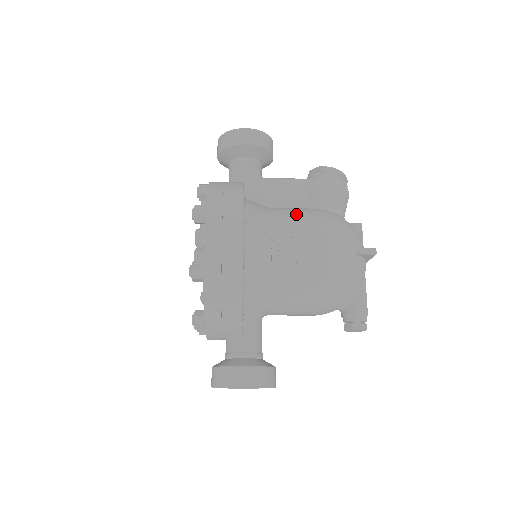
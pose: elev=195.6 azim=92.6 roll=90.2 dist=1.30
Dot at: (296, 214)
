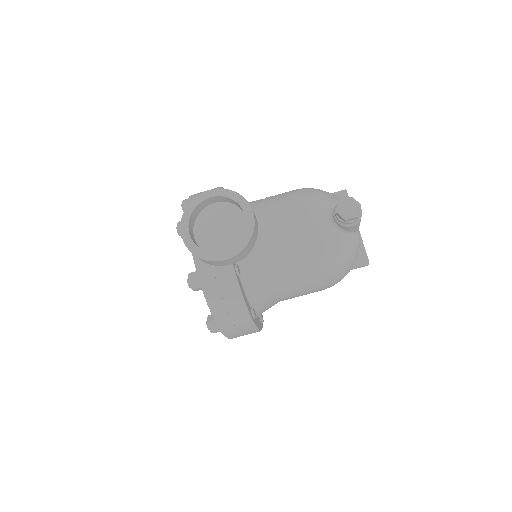
Dot at: occluded
